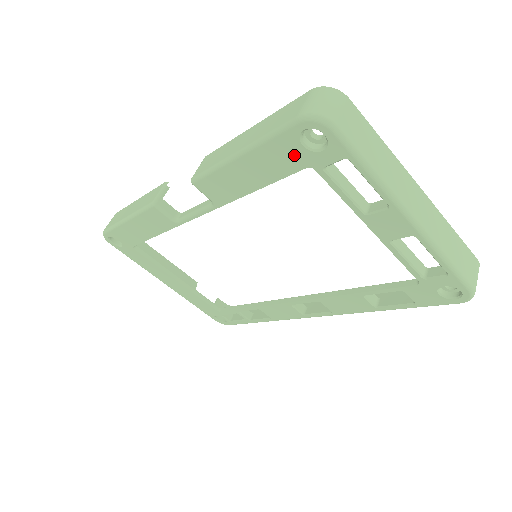
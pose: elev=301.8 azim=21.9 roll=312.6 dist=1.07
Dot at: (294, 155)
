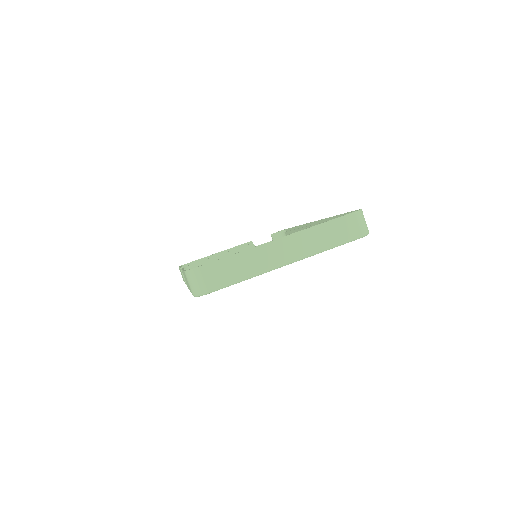
Dot at: occluded
